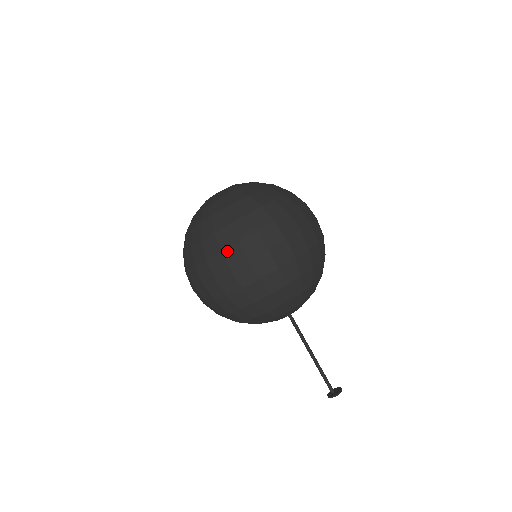
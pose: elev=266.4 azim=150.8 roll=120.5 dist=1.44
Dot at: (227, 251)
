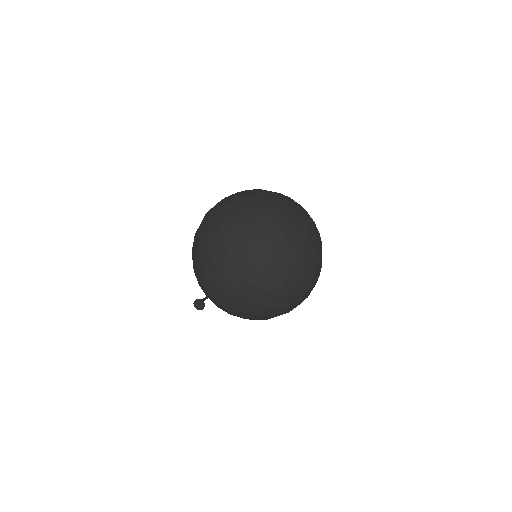
Dot at: occluded
